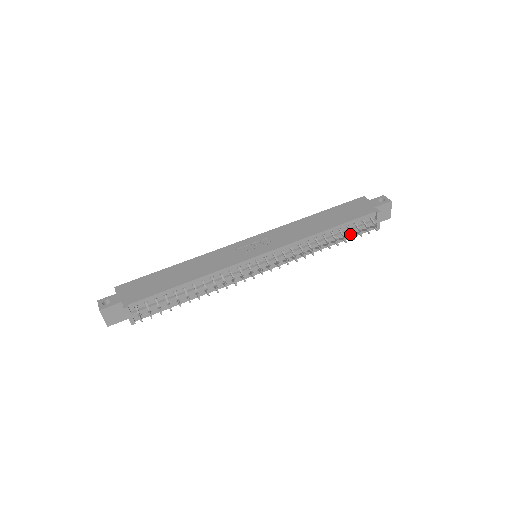
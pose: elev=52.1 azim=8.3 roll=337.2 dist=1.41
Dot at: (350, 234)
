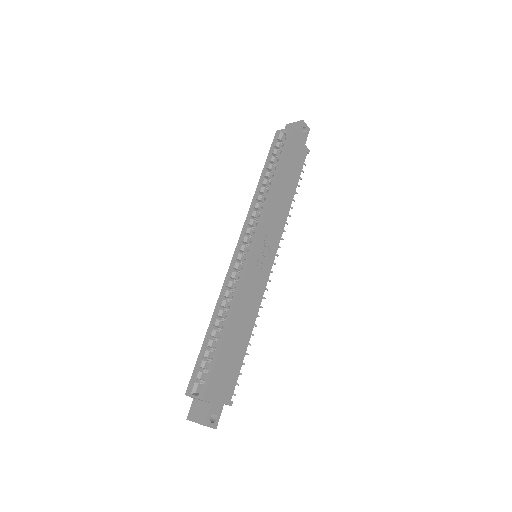
Dot at: occluded
